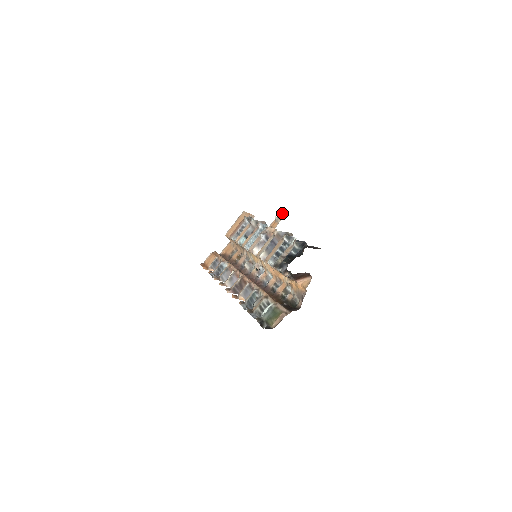
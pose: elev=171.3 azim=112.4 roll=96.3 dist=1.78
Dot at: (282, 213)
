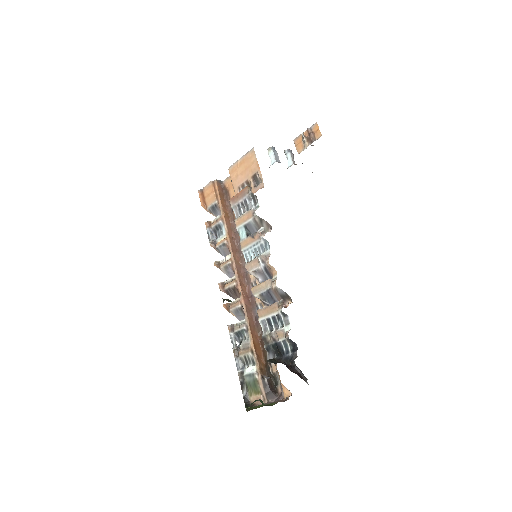
Dot at: (313, 133)
